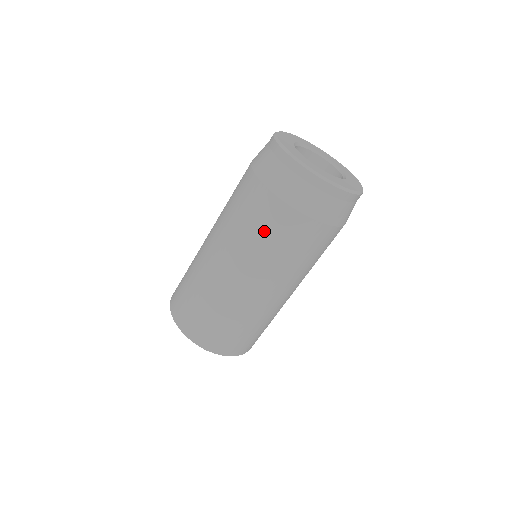
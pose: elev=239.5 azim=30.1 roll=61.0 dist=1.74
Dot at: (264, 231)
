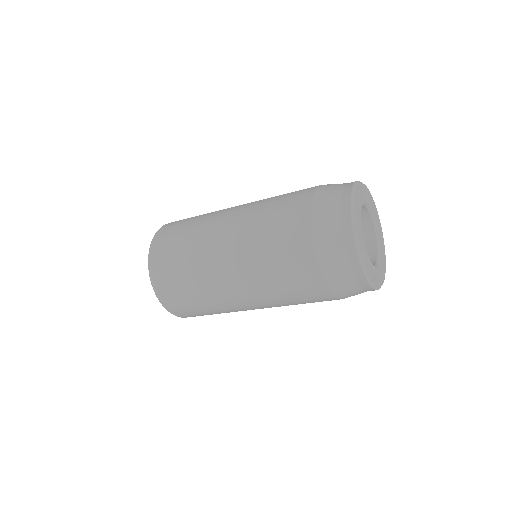
Dot at: (283, 271)
